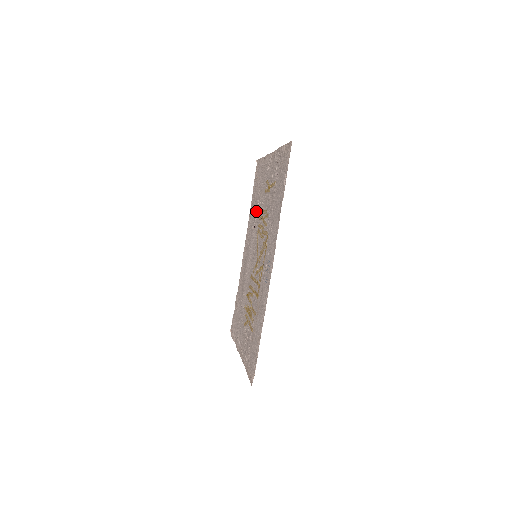
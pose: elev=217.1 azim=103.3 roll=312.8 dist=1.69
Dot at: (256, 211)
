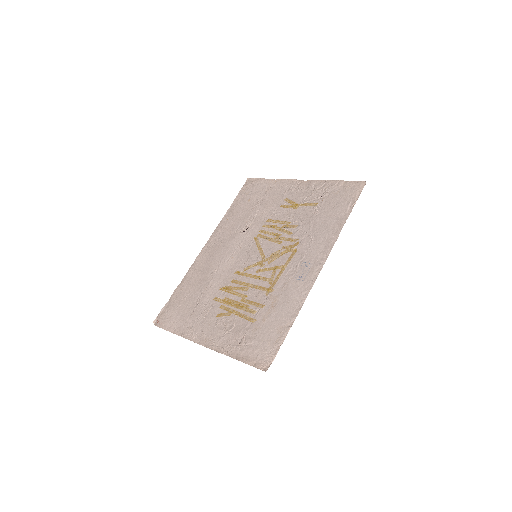
Dot at: (250, 218)
